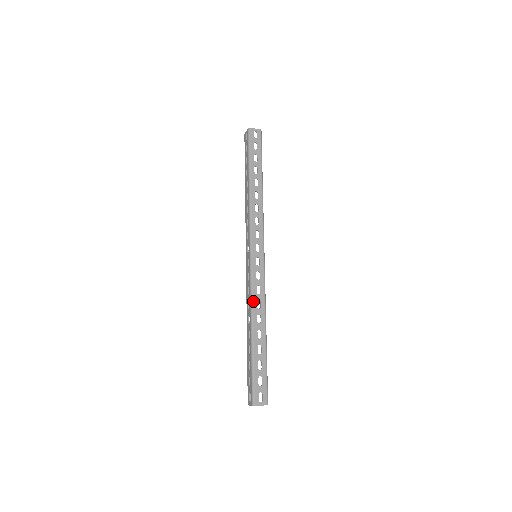
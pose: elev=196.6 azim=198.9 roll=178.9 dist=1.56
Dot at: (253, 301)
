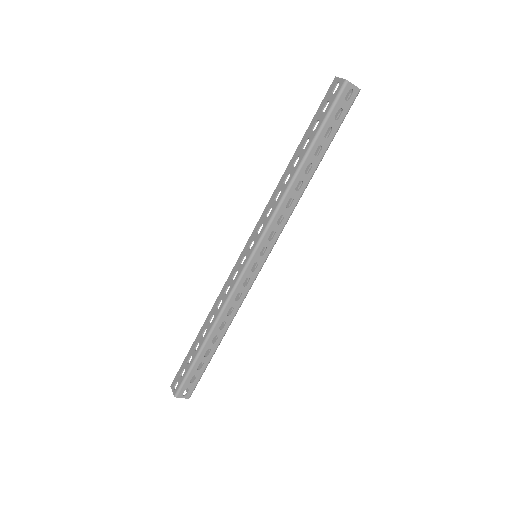
Dot at: (226, 307)
